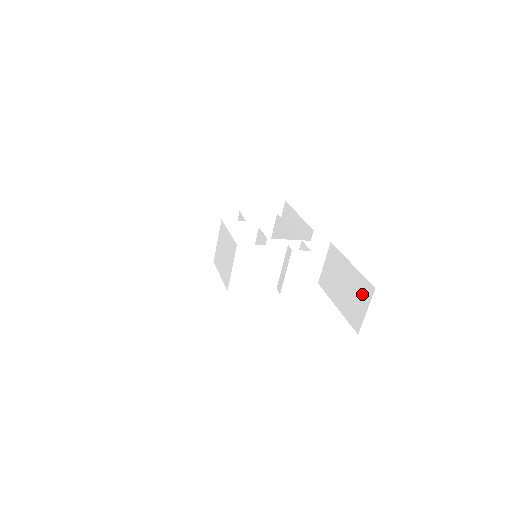
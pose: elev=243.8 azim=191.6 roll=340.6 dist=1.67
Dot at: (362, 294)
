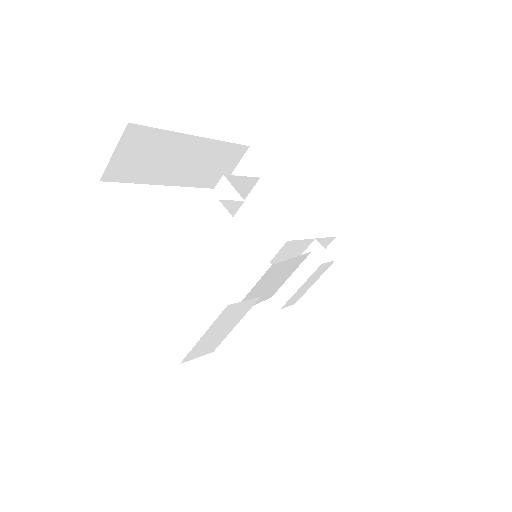
Dot at: (388, 322)
